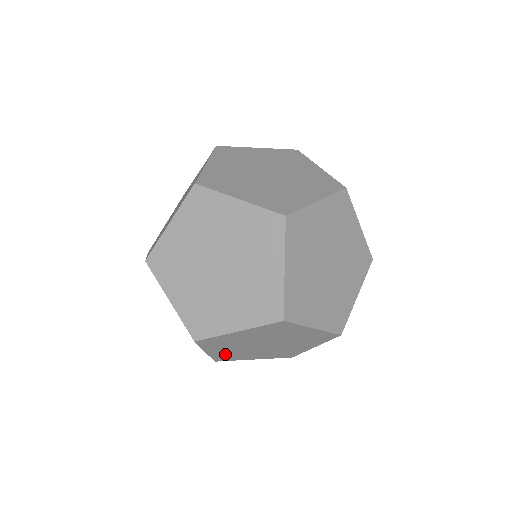
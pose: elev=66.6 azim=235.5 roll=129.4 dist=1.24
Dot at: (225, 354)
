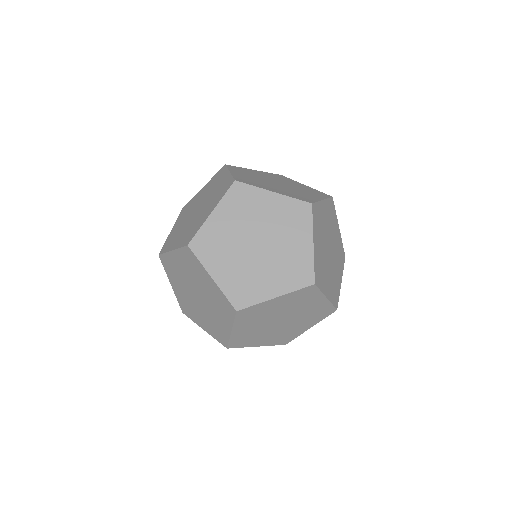
Dot at: (214, 234)
